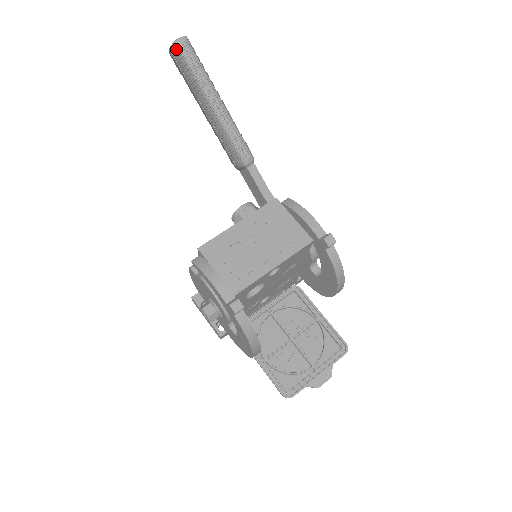
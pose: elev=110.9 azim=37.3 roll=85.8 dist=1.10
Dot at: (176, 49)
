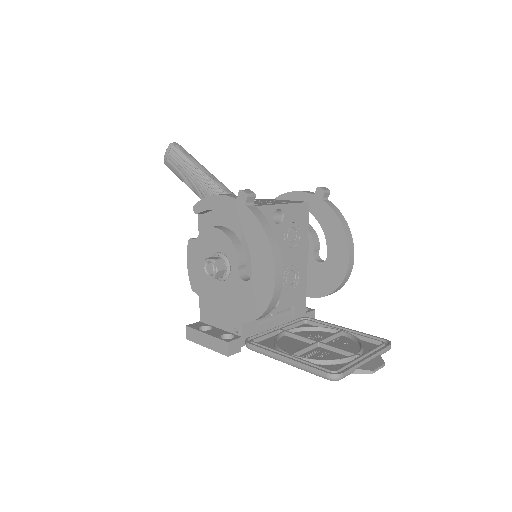
Dot at: (171, 148)
